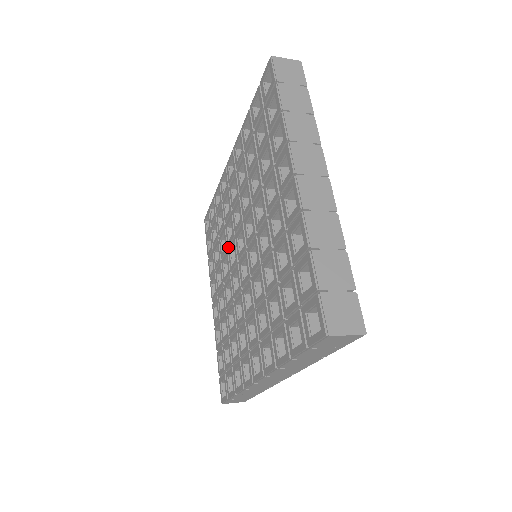
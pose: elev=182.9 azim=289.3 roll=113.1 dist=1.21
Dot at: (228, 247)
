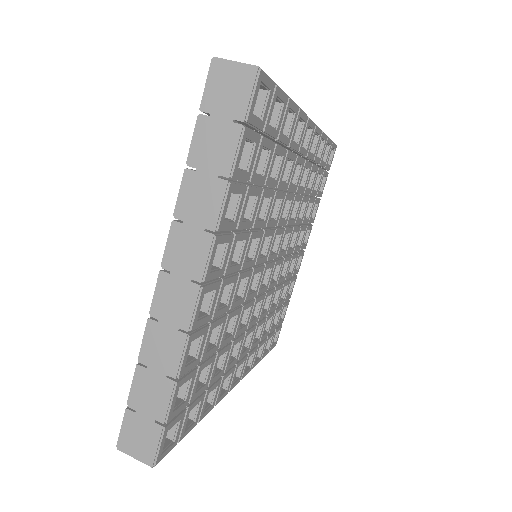
Dot at: occluded
